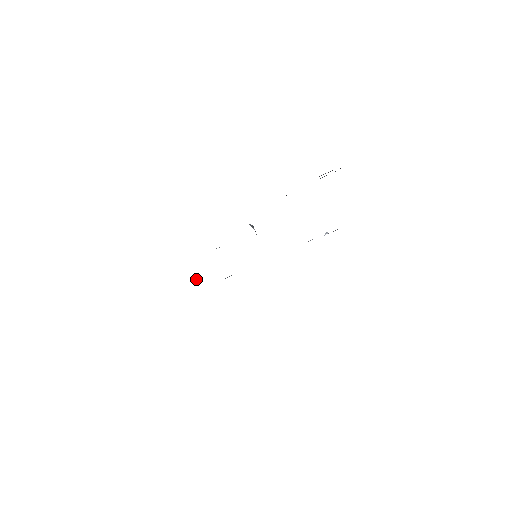
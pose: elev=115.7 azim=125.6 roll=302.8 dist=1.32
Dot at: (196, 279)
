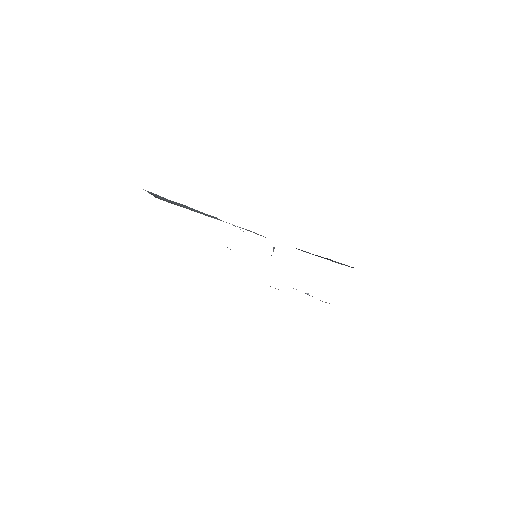
Dot at: occluded
